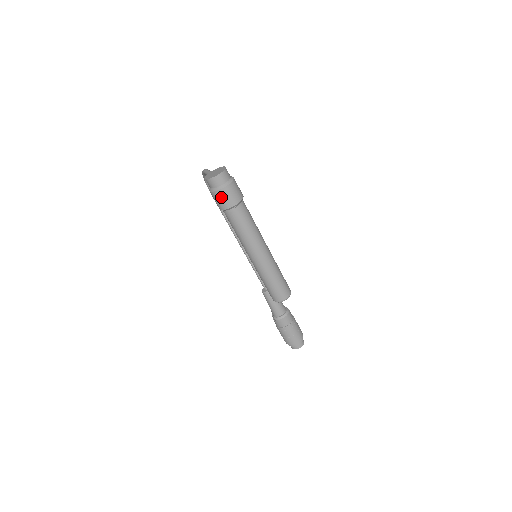
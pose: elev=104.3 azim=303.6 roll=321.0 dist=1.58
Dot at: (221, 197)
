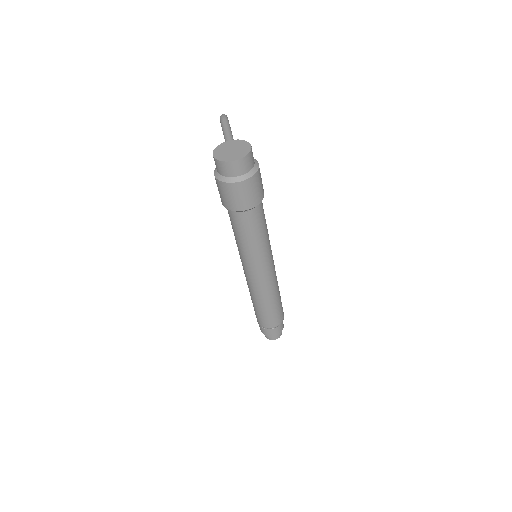
Dot at: (228, 192)
